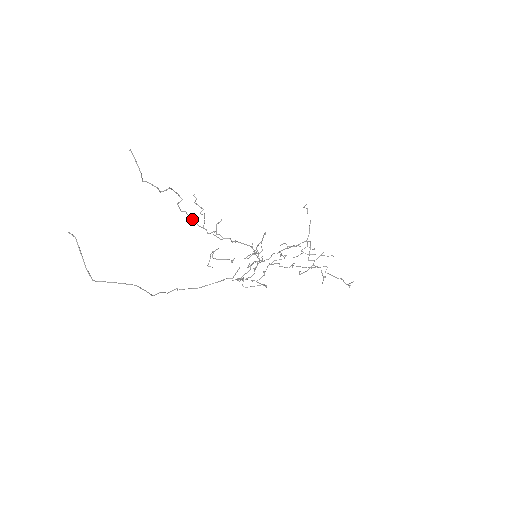
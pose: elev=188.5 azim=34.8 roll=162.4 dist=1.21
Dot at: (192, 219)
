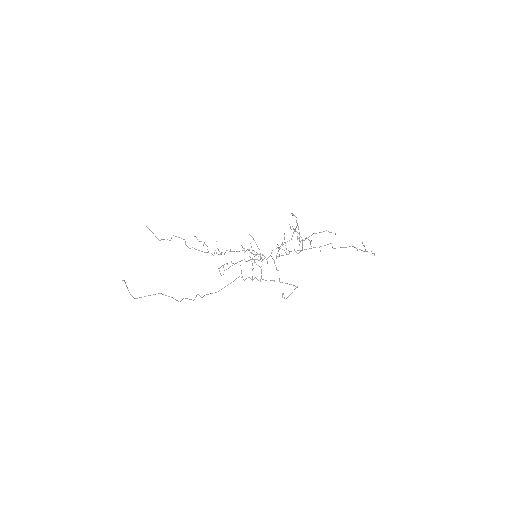
Dot at: (199, 250)
